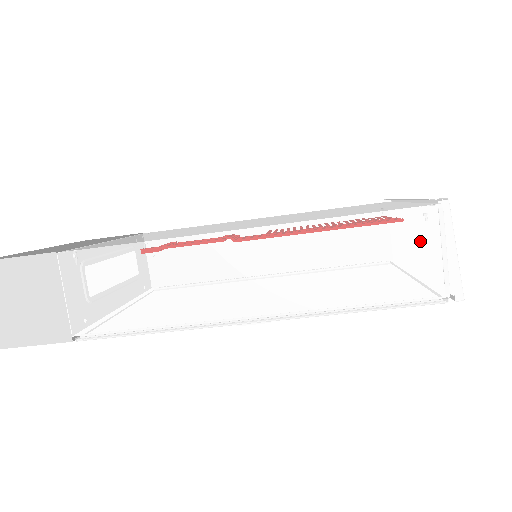
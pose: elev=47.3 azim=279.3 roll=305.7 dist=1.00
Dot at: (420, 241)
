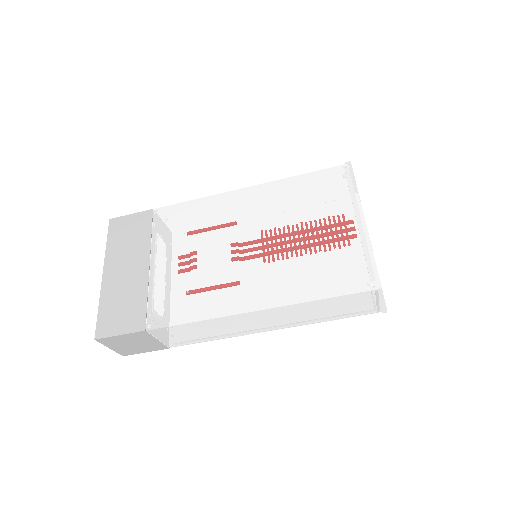
Dot at: (364, 301)
